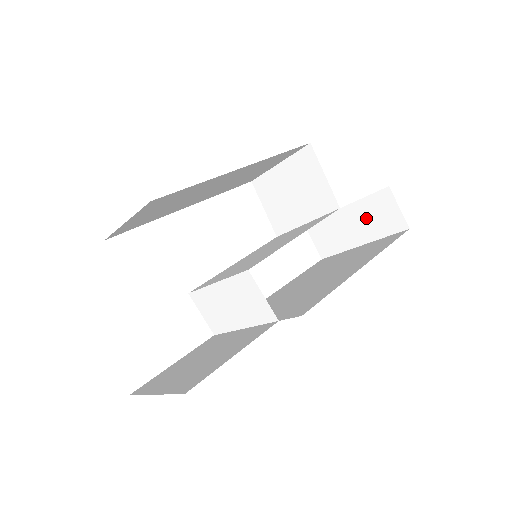
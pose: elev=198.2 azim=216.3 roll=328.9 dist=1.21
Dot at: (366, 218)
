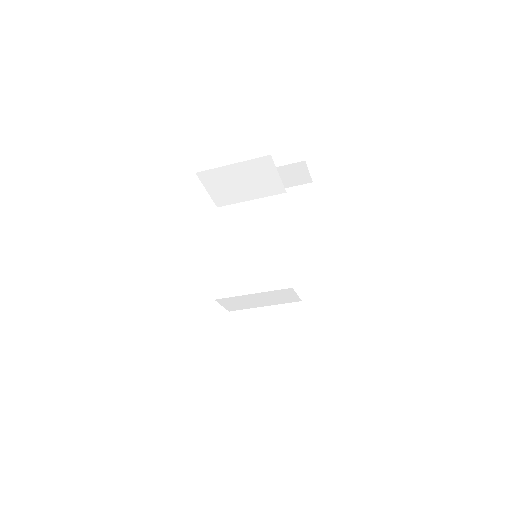
Dot at: (280, 177)
